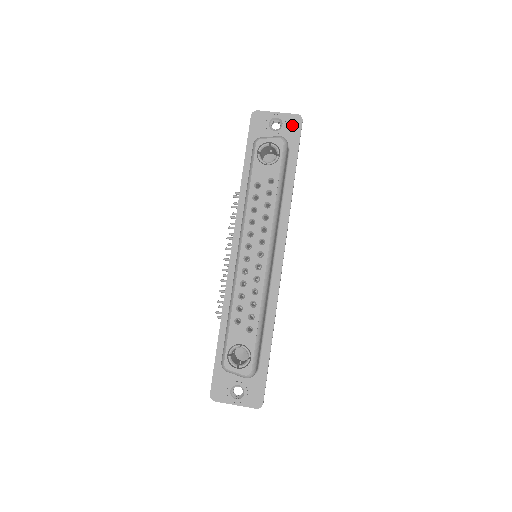
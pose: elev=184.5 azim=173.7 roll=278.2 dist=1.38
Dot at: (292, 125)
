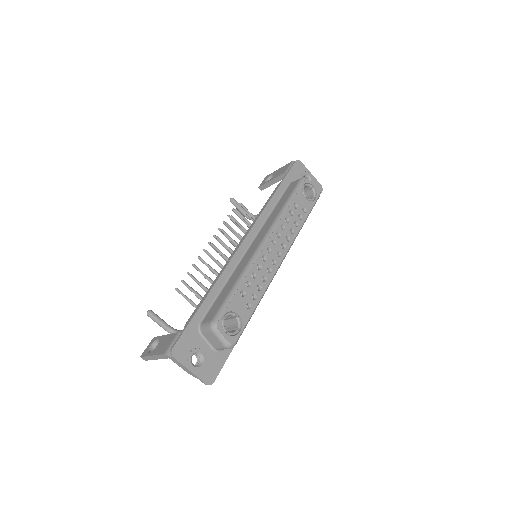
Dot at: occluded
